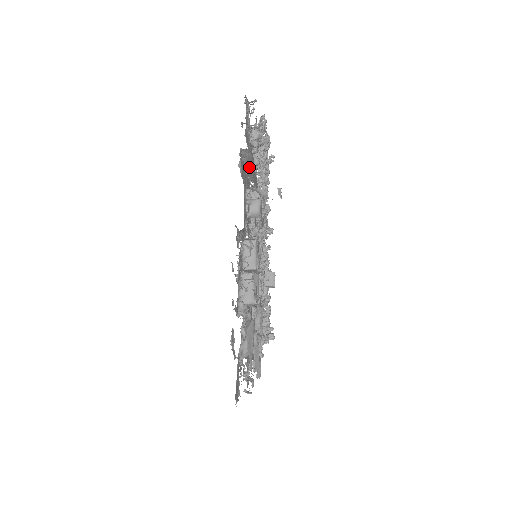
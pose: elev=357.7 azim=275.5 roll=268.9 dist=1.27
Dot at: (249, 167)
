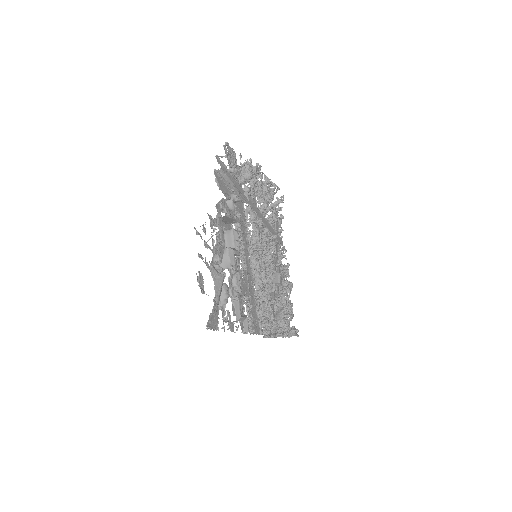
Dot at: (230, 186)
